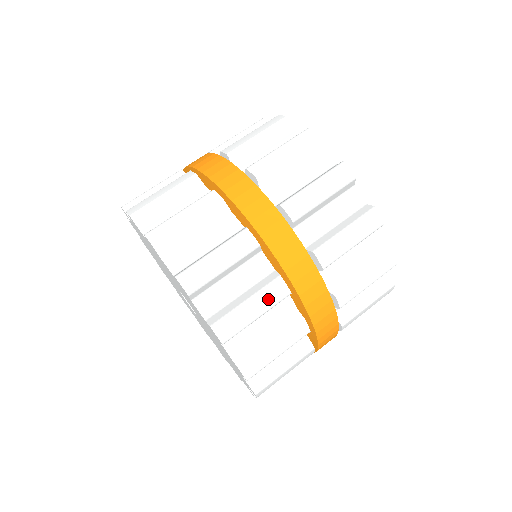
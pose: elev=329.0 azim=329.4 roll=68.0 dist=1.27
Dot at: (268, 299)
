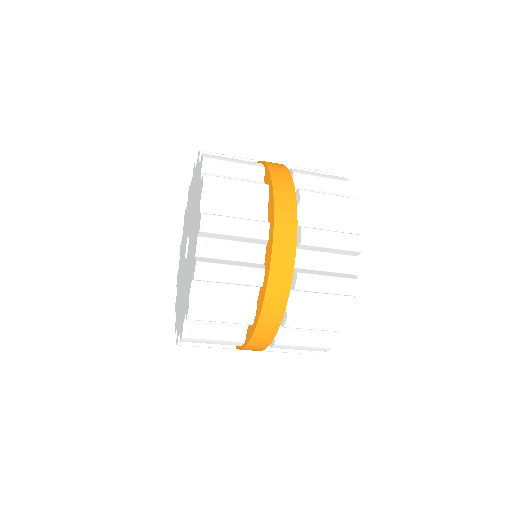
Dot at: (245, 276)
